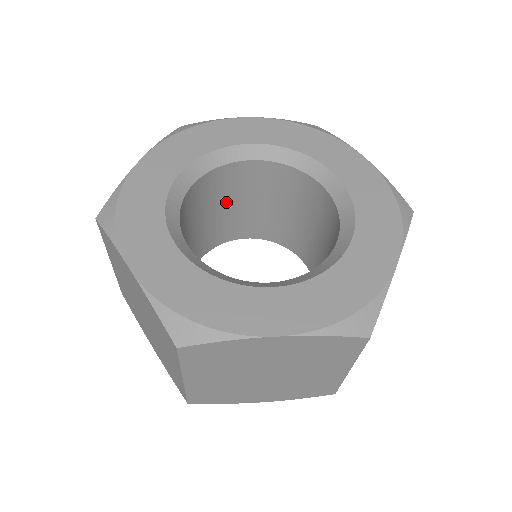
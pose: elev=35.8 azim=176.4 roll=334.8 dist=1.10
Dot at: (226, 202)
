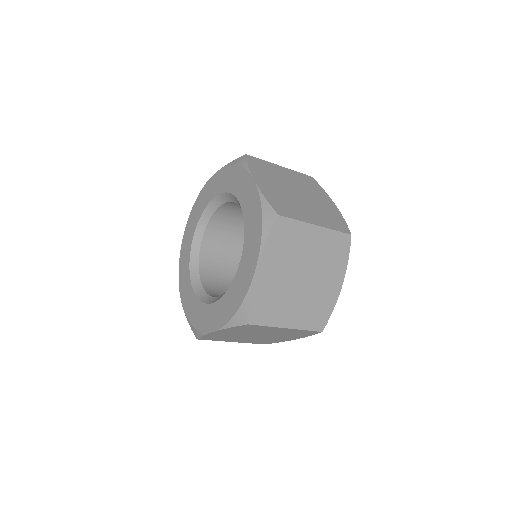
Dot at: (228, 262)
